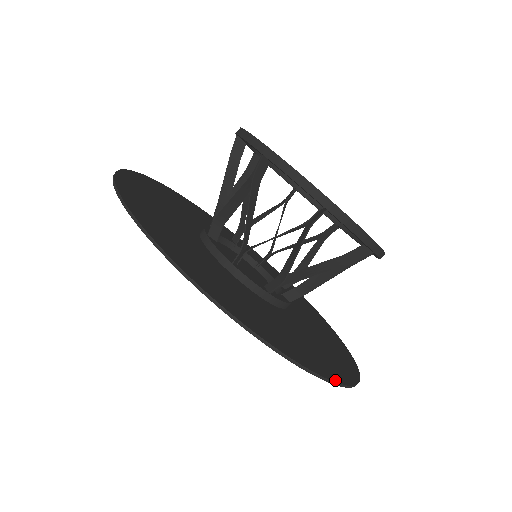
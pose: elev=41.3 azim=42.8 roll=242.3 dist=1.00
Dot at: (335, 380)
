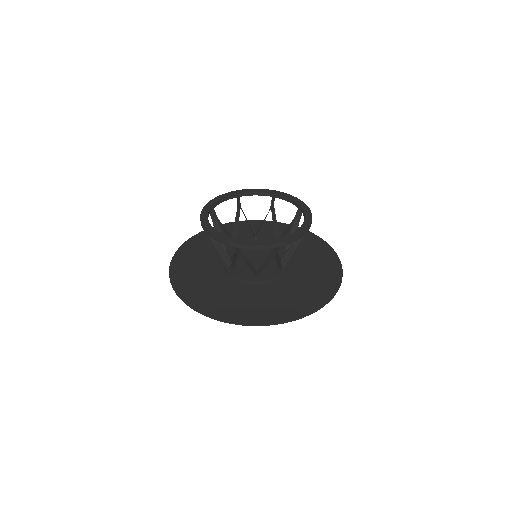
Dot at: (280, 322)
